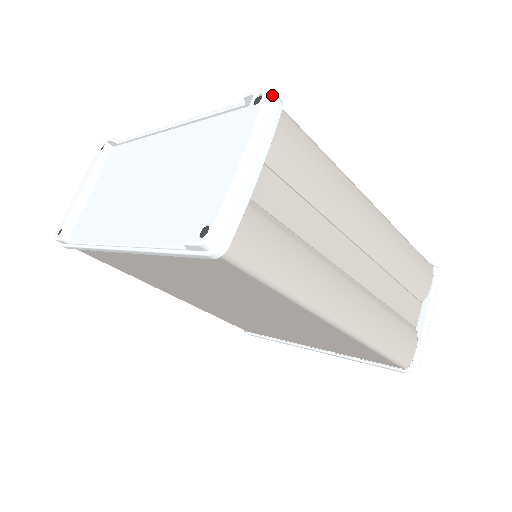
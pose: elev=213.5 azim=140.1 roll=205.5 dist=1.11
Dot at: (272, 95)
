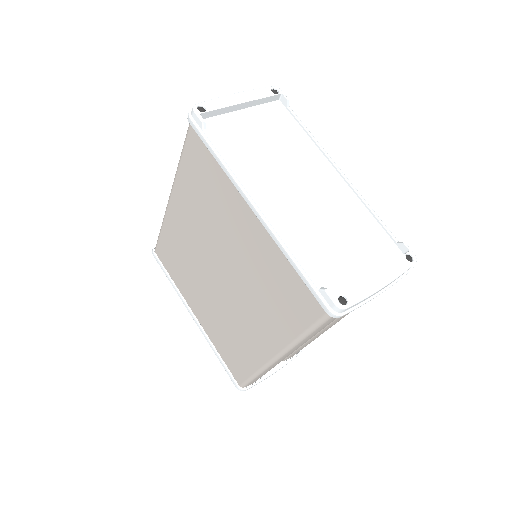
Dot at: occluded
